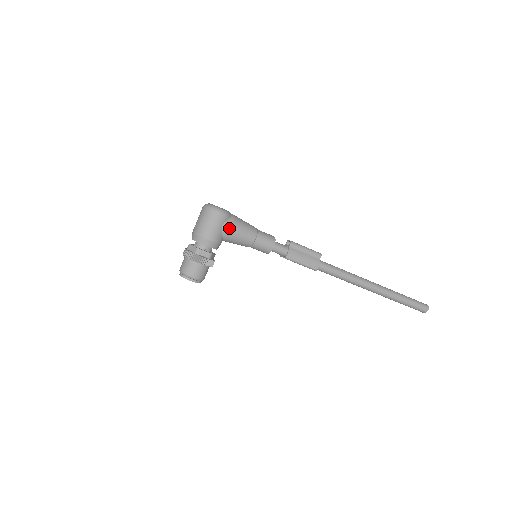
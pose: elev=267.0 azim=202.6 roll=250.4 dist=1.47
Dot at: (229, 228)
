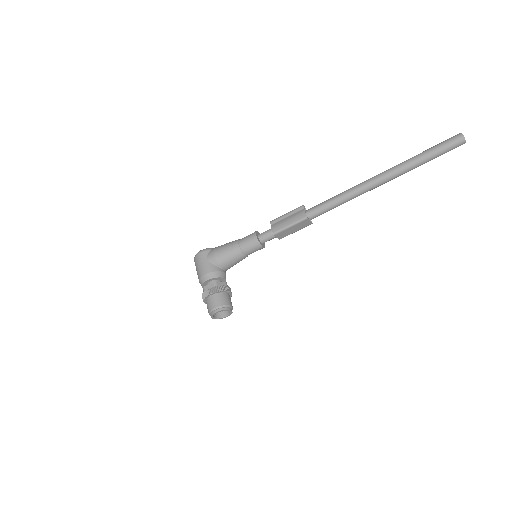
Dot at: (213, 255)
